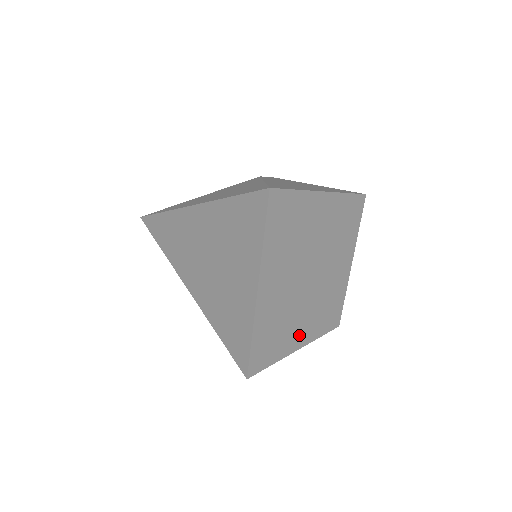
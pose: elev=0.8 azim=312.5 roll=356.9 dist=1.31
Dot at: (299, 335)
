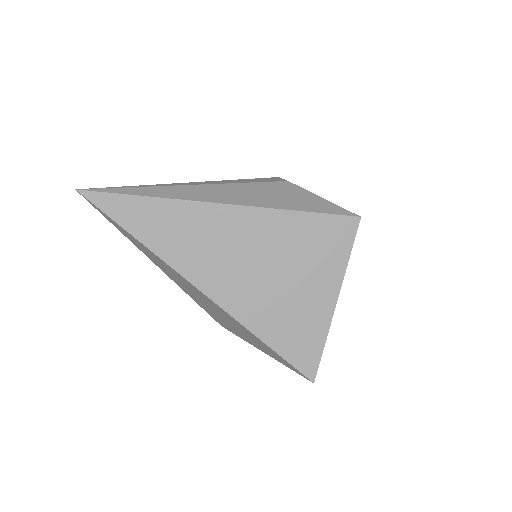
Dot at: occluded
